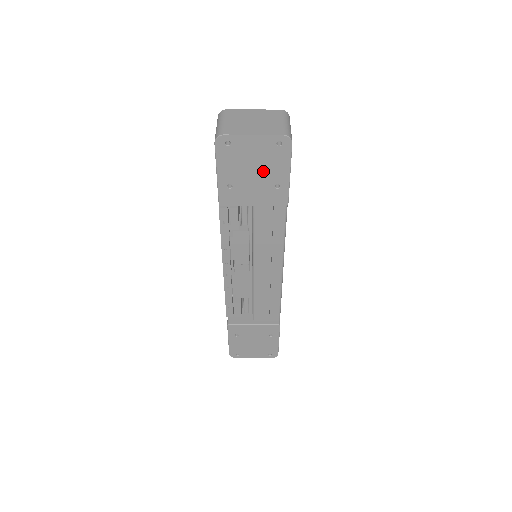
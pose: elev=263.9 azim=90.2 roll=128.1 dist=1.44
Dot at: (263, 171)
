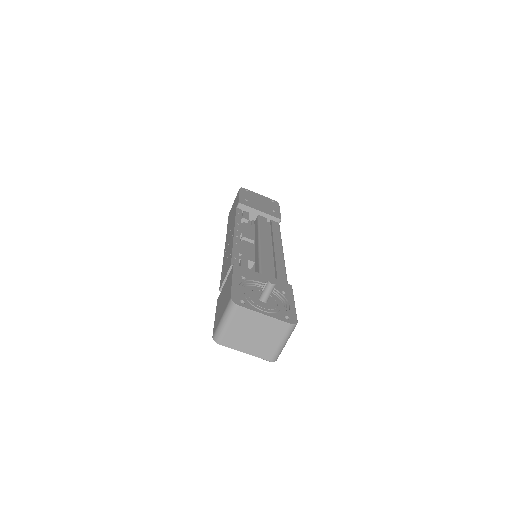
Dot at: occluded
